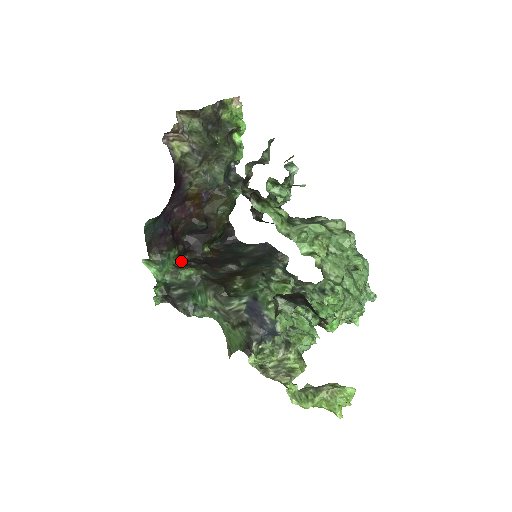
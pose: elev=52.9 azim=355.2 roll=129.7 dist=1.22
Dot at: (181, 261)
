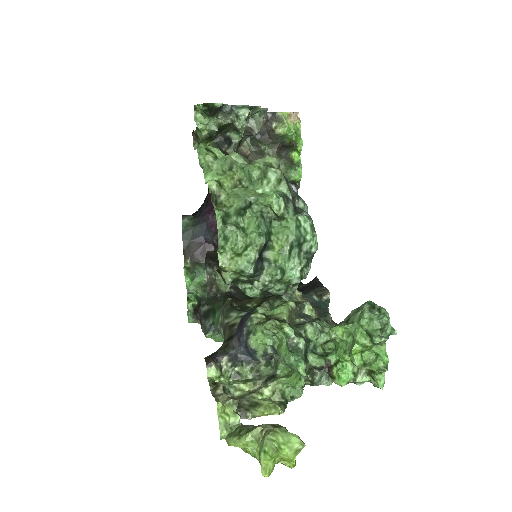
Dot at: occluded
